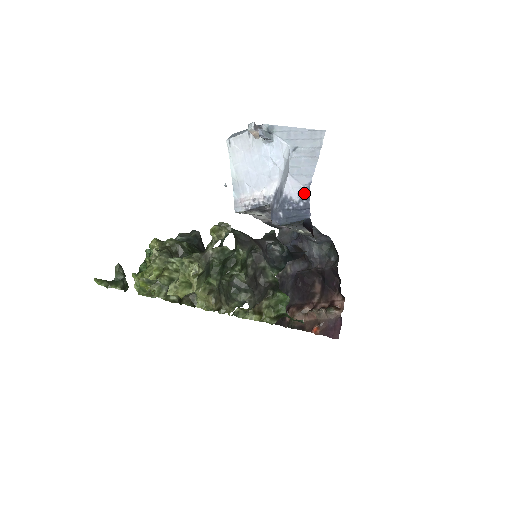
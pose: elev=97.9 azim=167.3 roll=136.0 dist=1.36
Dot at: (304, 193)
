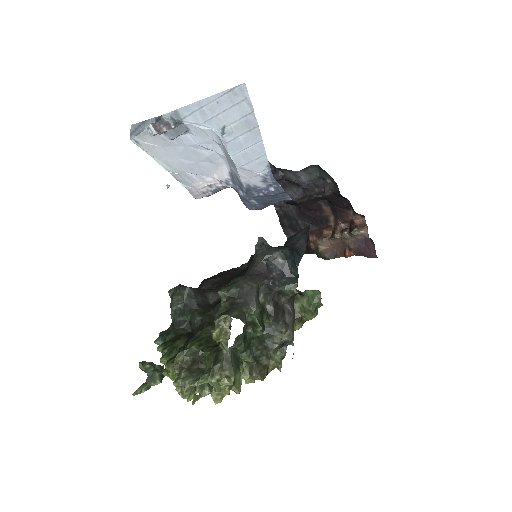
Dot at: (268, 180)
